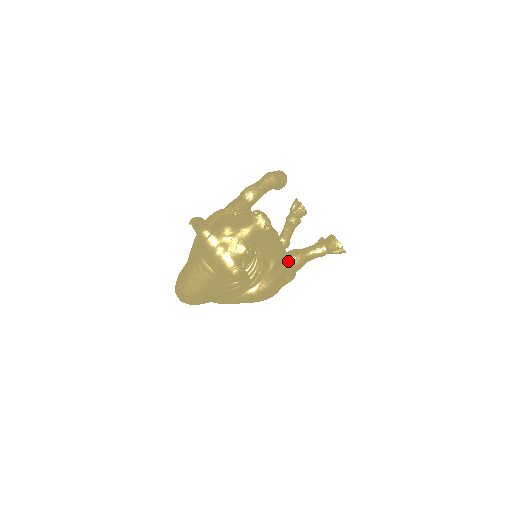
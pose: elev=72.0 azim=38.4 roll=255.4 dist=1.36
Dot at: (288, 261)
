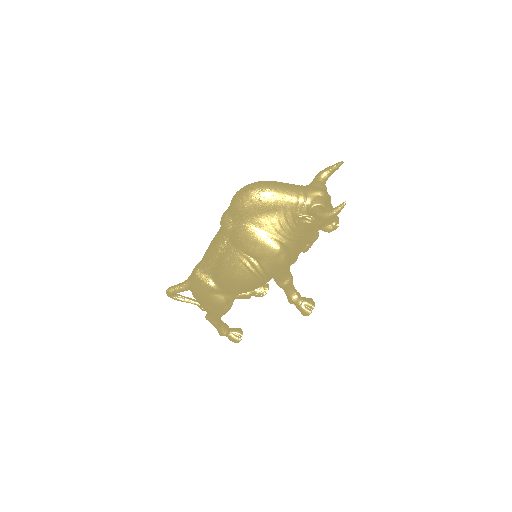
Dot at: occluded
